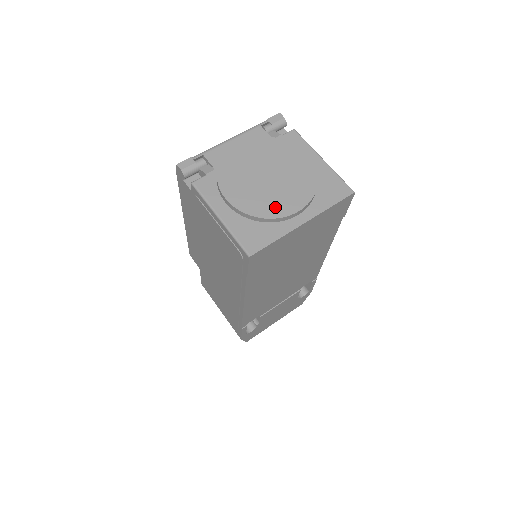
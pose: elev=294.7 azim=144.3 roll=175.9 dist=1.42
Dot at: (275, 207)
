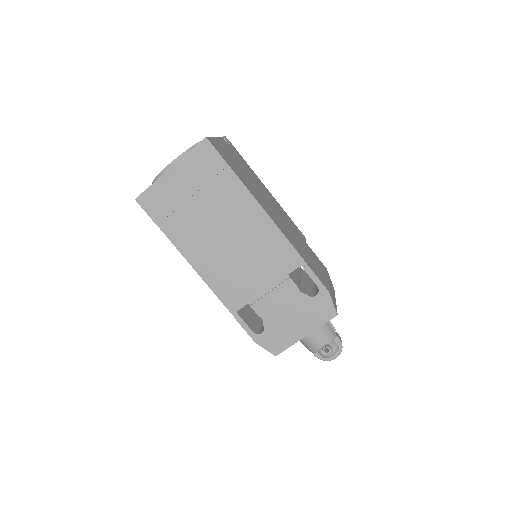
Dot at: occluded
